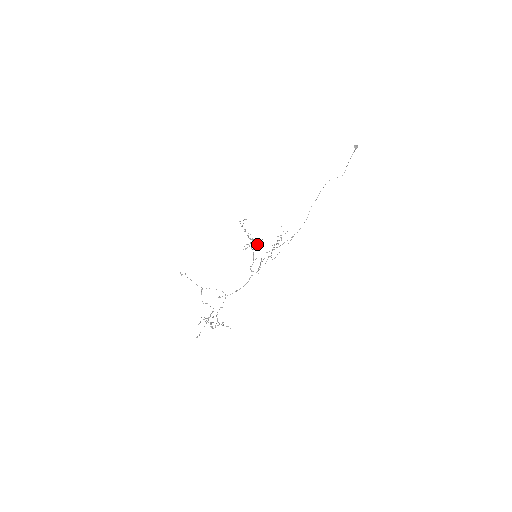
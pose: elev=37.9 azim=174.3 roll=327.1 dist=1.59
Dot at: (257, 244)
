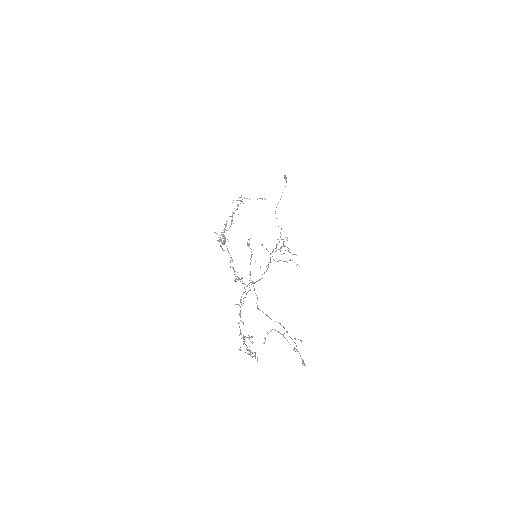
Dot at: occluded
